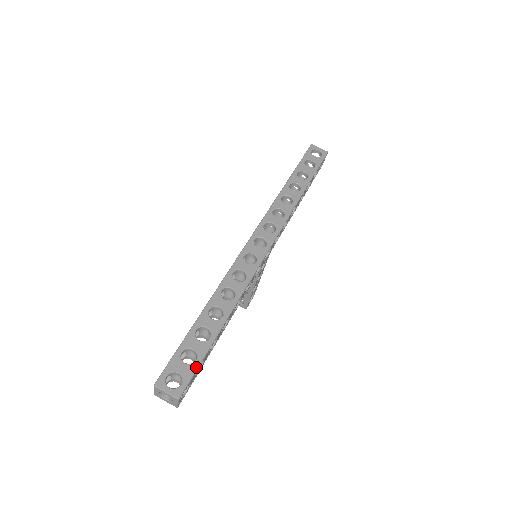
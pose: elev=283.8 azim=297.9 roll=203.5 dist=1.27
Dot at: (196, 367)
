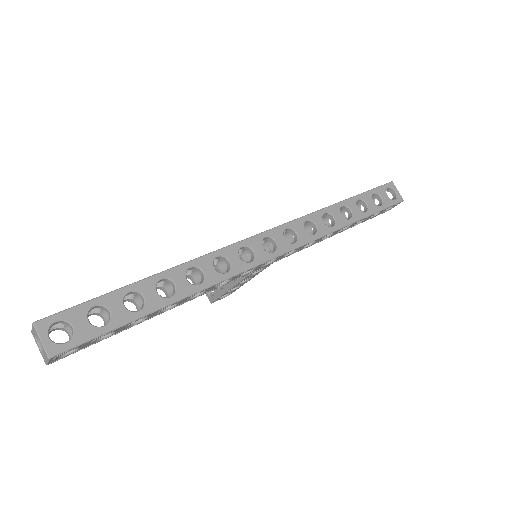
Dot at: (98, 334)
